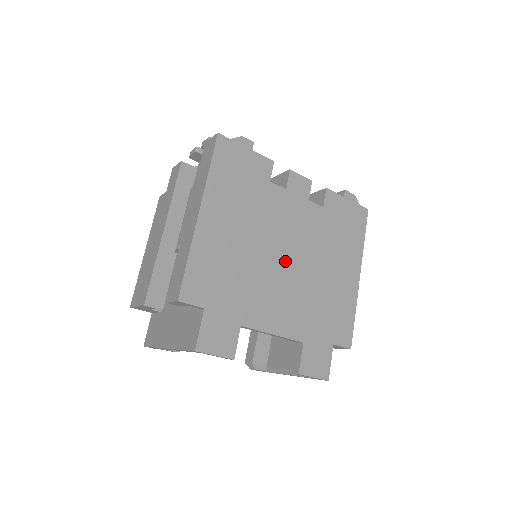
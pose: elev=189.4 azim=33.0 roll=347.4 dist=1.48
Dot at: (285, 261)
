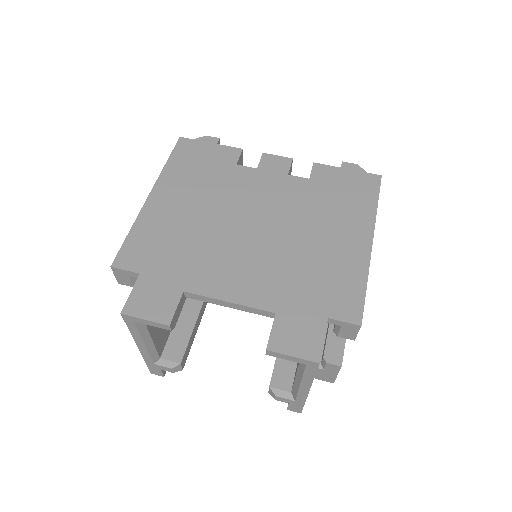
Dot at: (251, 230)
